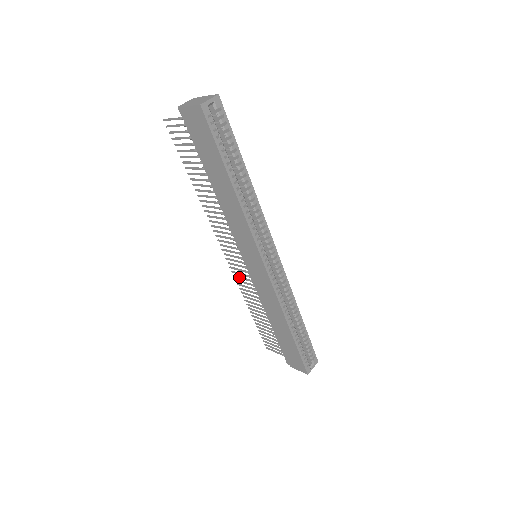
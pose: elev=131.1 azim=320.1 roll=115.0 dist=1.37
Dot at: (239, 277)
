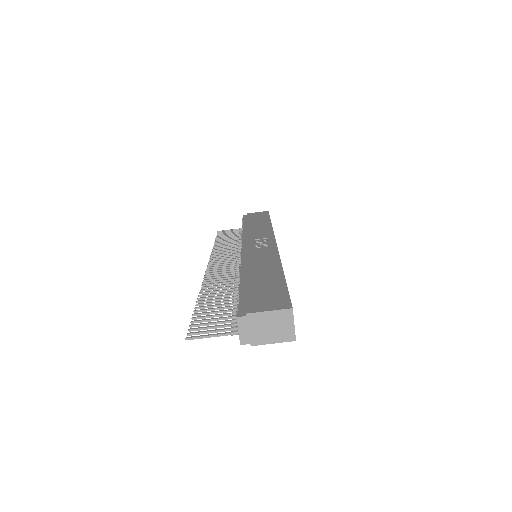
Dot at: (220, 257)
